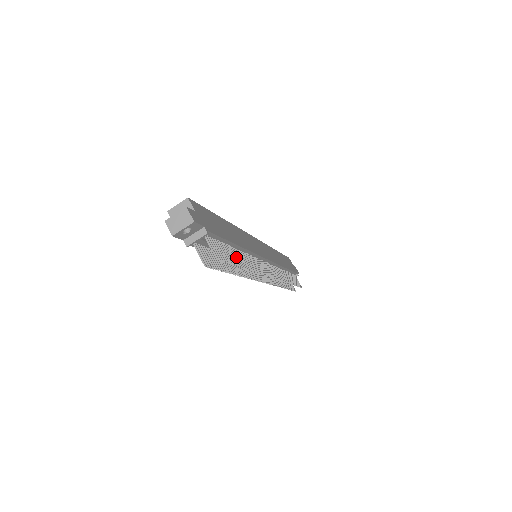
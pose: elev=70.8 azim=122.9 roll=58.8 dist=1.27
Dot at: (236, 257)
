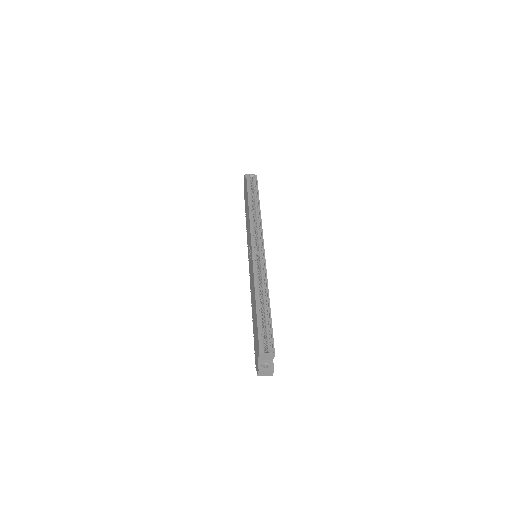
Dot at: occluded
